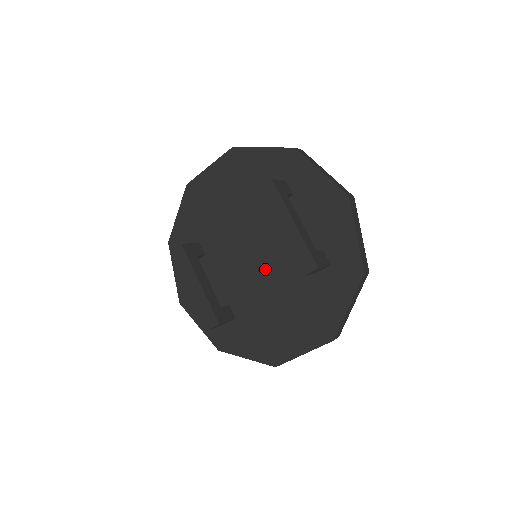
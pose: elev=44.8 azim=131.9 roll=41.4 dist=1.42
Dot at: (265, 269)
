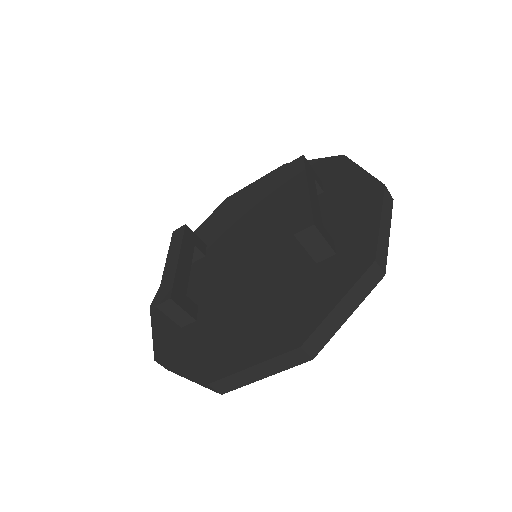
Dot at: (258, 265)
